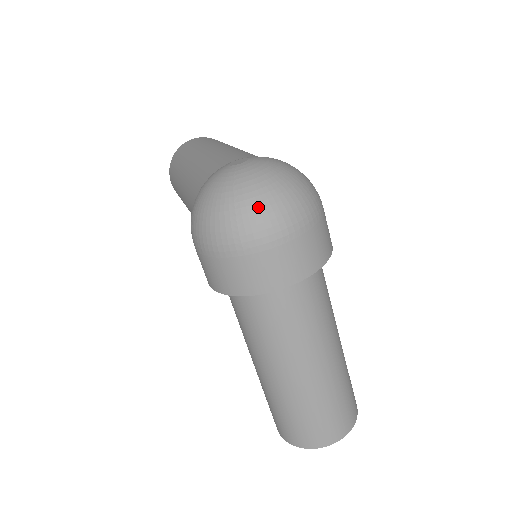
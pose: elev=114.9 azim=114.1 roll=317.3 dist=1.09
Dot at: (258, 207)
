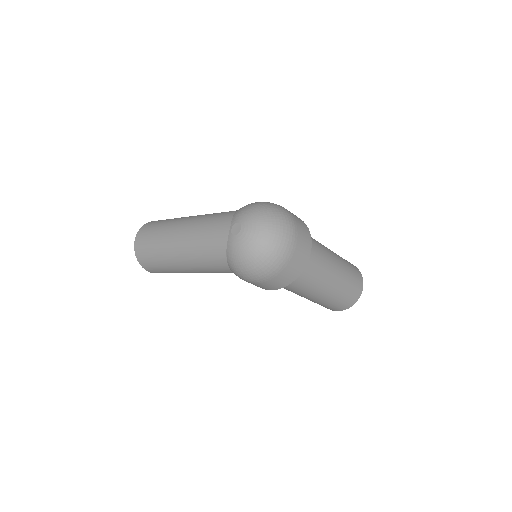
Dot at: (276, 238)
